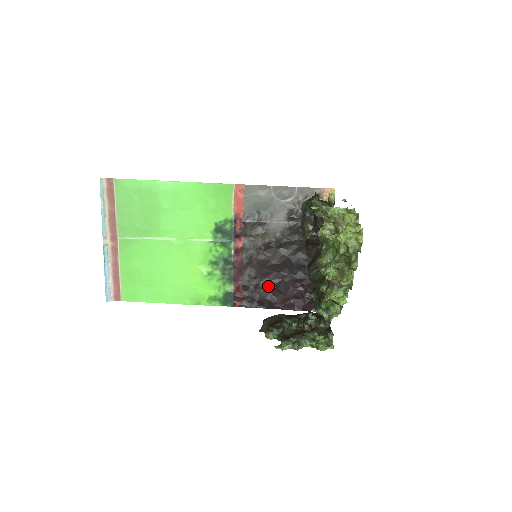
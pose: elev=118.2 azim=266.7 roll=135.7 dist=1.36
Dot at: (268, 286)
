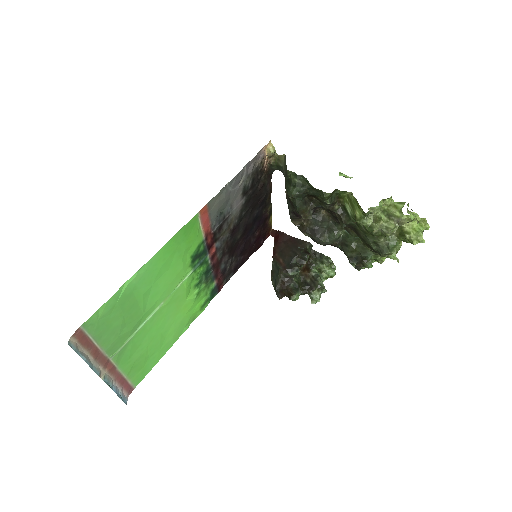
Dot at: (238, 255)
